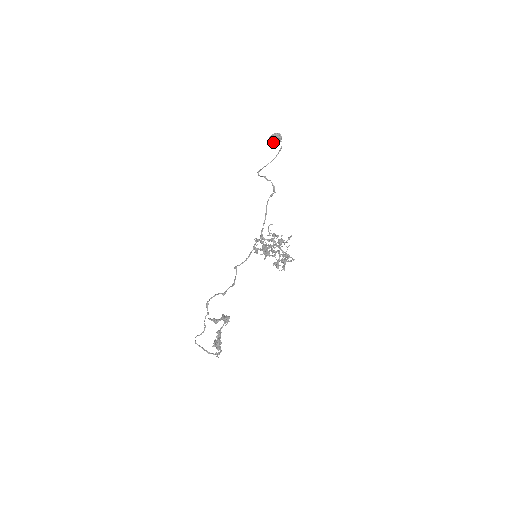
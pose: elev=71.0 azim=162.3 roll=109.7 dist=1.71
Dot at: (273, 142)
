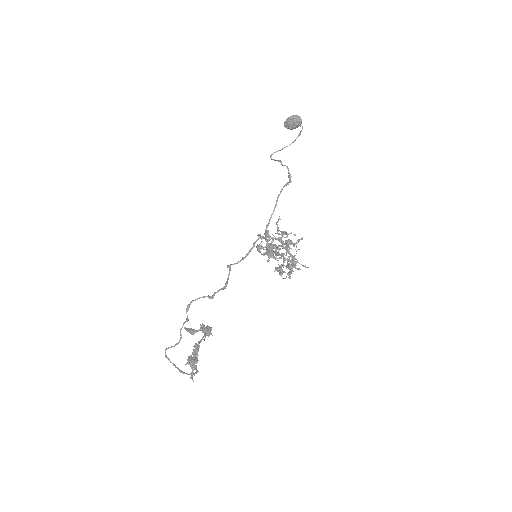
Dot at: (290, 125)
